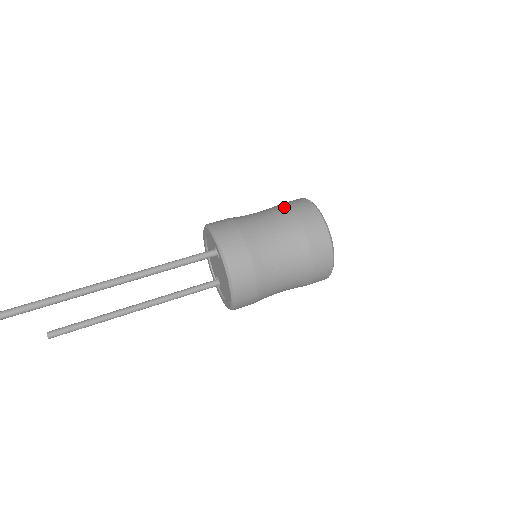
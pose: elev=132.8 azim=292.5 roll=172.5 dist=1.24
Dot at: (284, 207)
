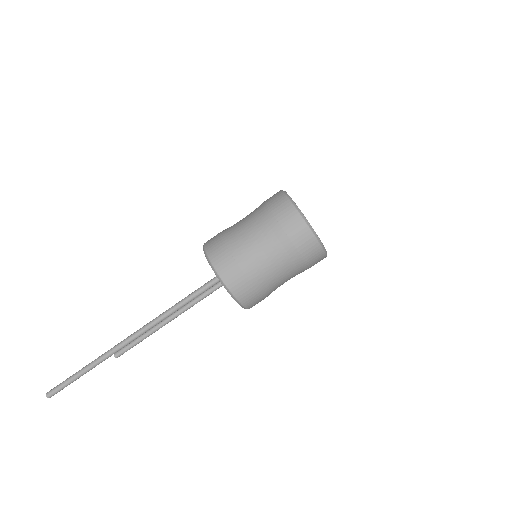
Dot at: (269, 218)
